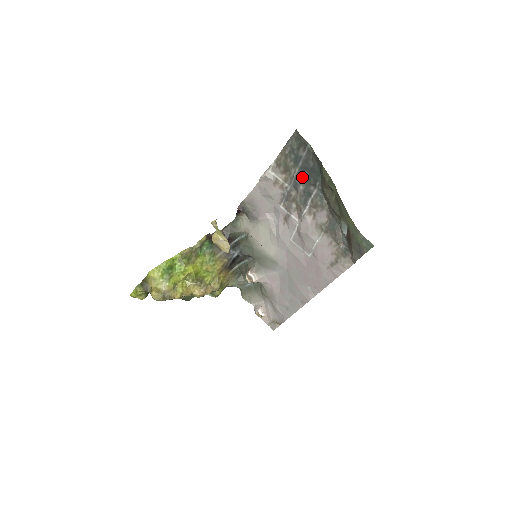
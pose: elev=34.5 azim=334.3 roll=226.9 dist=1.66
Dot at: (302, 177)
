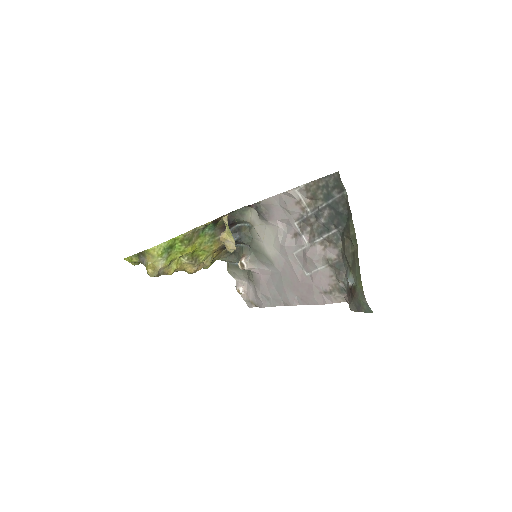
Dot at: (327, 212)
